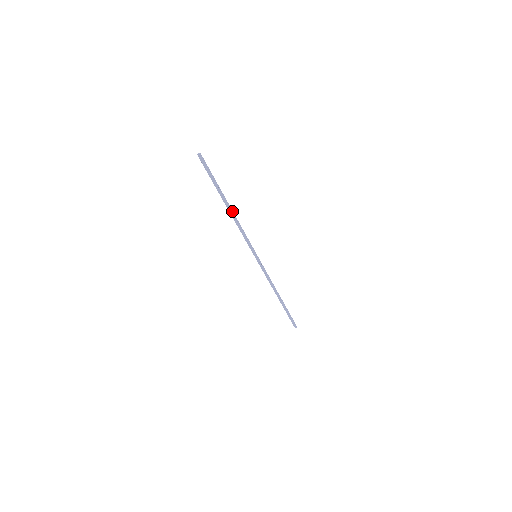
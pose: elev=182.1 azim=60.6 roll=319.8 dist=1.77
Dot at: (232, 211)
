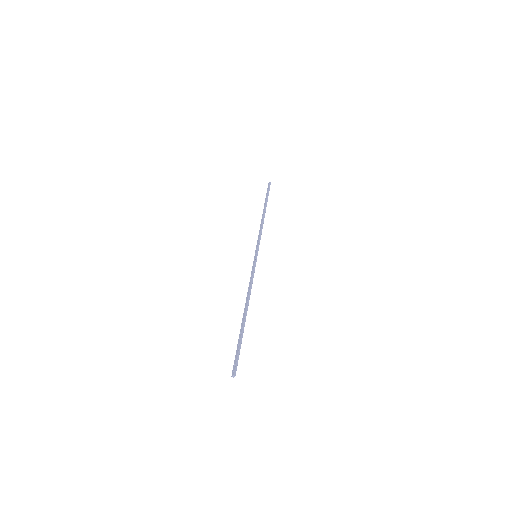
Dot at: (264, 216)
